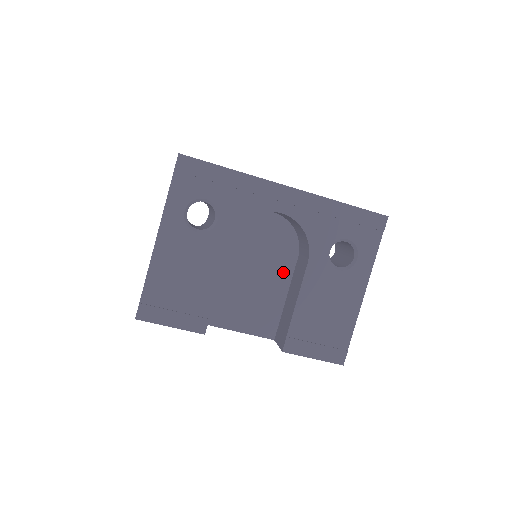
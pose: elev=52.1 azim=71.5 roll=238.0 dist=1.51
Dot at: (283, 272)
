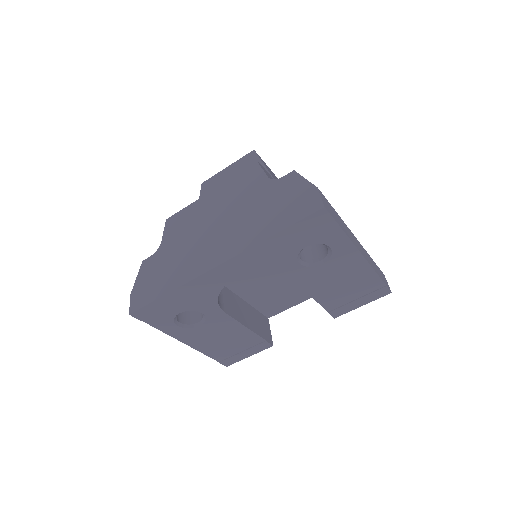
Dot at: occluded
